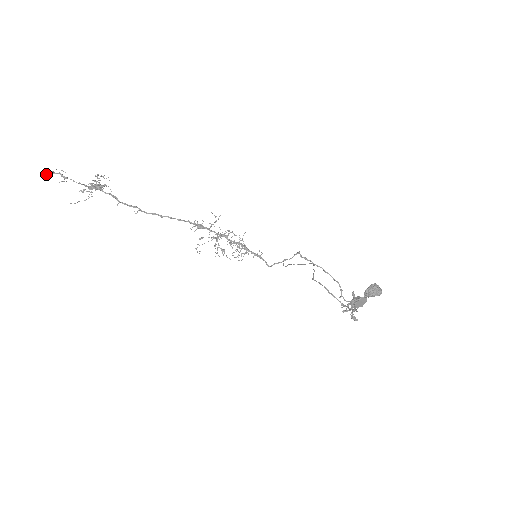
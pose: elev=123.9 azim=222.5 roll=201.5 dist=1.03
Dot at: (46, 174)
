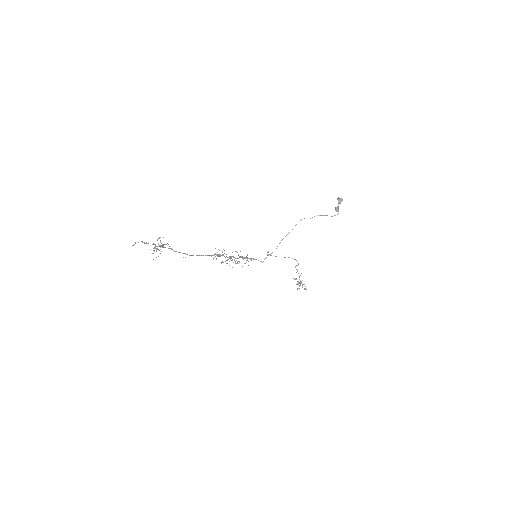
Dot at: (133, 245)
